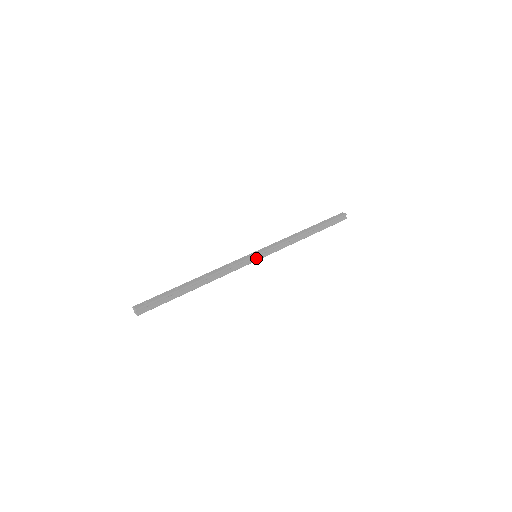
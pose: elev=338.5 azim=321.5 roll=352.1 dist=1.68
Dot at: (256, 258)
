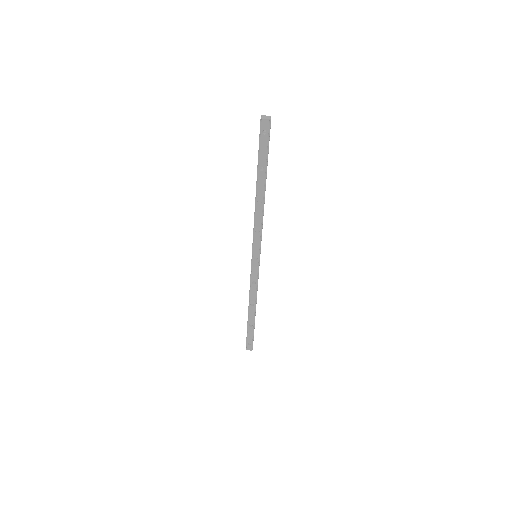
Dot at: (259, 258)
